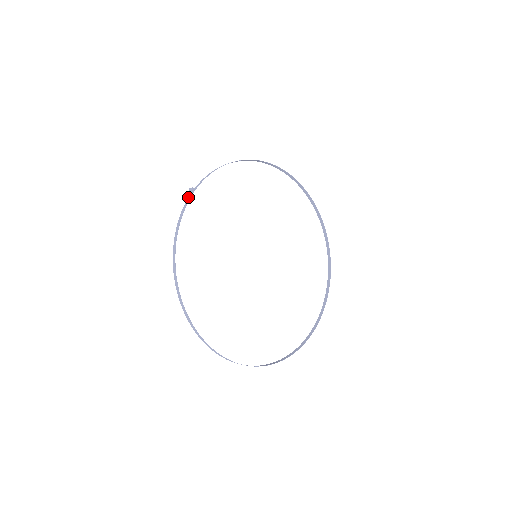
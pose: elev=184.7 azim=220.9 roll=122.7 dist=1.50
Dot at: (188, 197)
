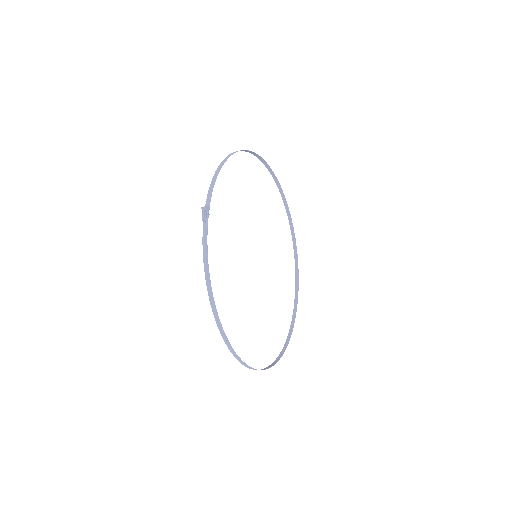
Dot at: (206, 219)
